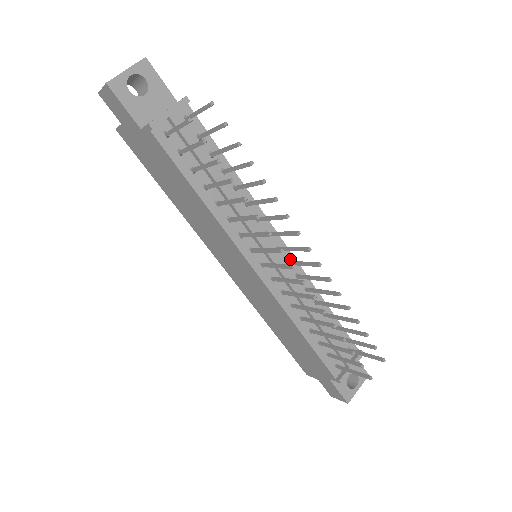
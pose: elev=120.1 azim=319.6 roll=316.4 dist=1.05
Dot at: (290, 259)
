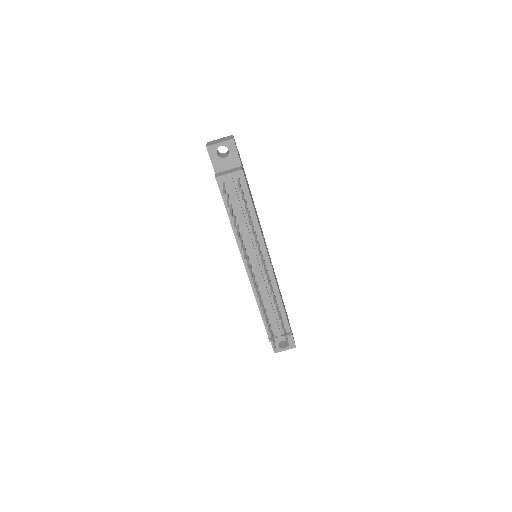
Dot at: (269, 269)
